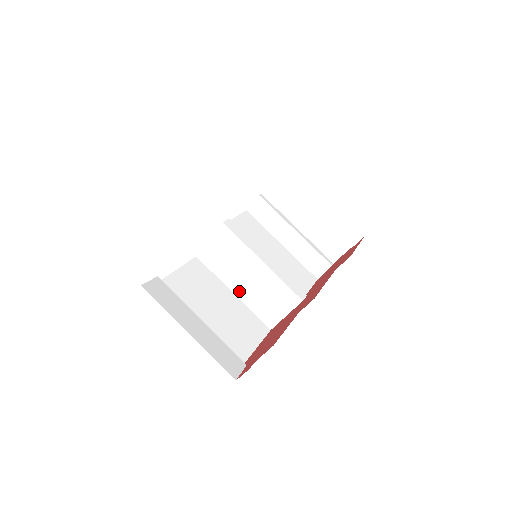
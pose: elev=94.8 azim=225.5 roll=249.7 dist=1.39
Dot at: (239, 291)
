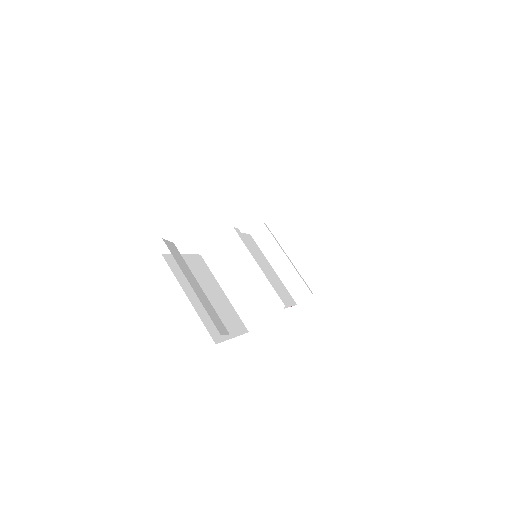
Dot at: (230, 291)
